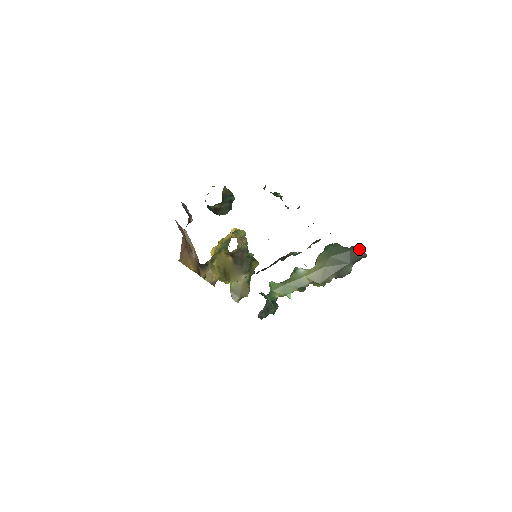
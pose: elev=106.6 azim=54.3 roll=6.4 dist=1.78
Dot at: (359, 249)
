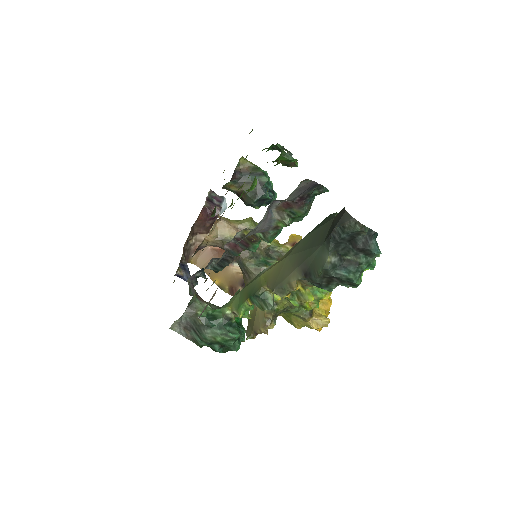
Dot at: (344, 209)
